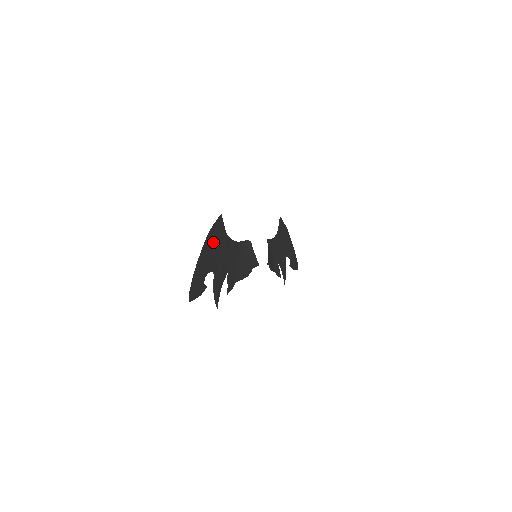
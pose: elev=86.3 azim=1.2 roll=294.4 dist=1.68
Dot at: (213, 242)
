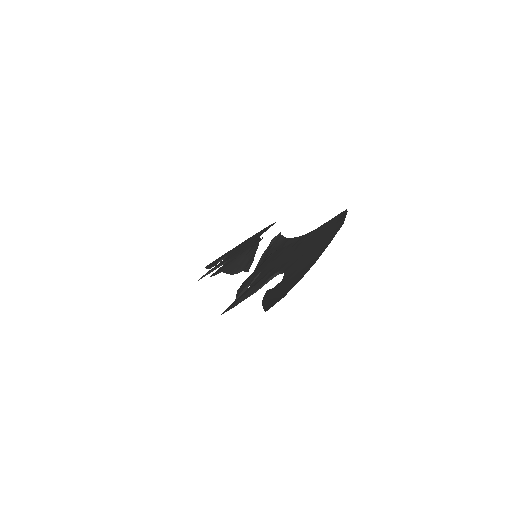
Dot at: occluded
